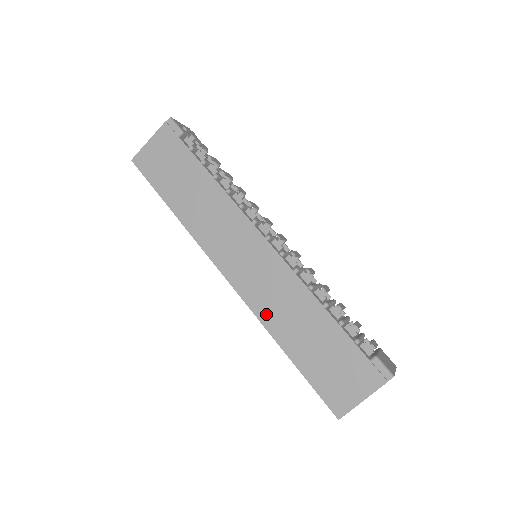
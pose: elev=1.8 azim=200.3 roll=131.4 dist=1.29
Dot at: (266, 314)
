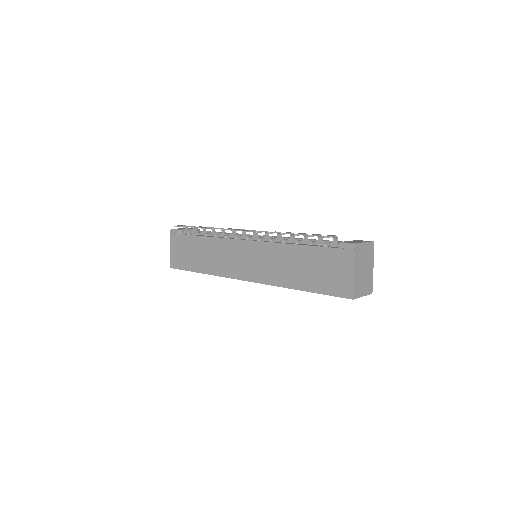
Dot at: (275, 279)
